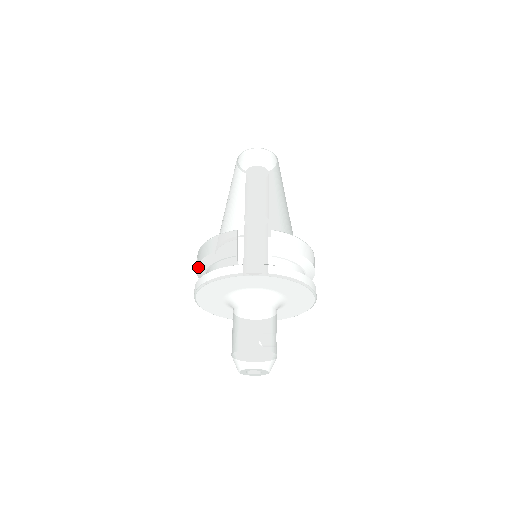
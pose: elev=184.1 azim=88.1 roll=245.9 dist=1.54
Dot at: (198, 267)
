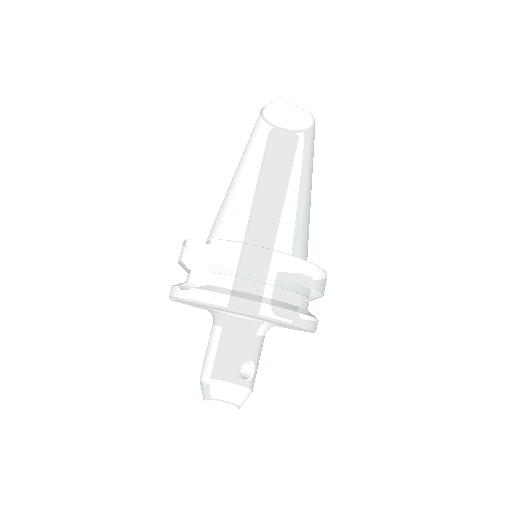
Dot at: occluded
